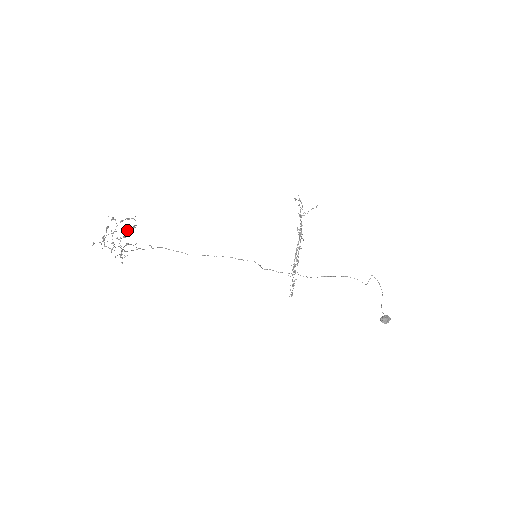
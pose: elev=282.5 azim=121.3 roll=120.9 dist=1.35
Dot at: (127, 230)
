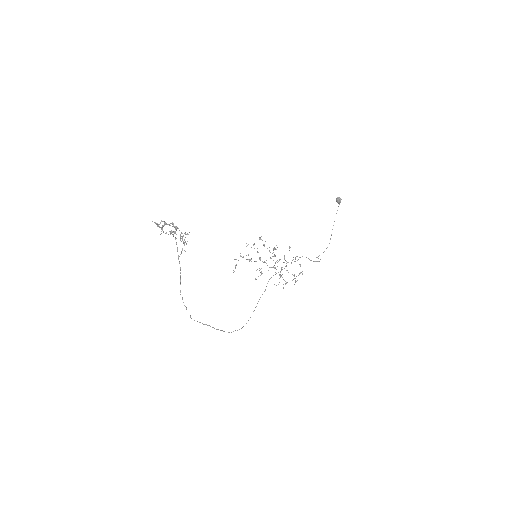
Dot at: occluded
